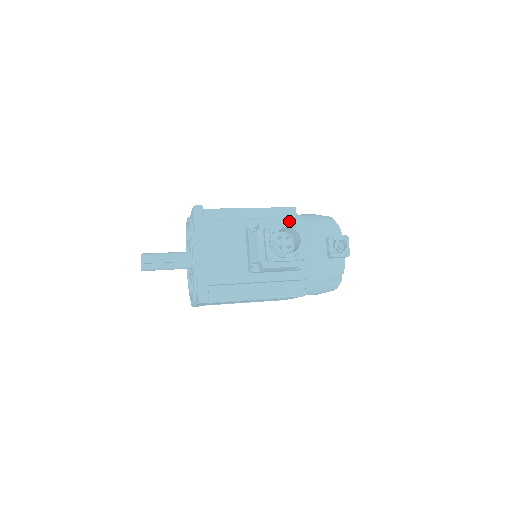
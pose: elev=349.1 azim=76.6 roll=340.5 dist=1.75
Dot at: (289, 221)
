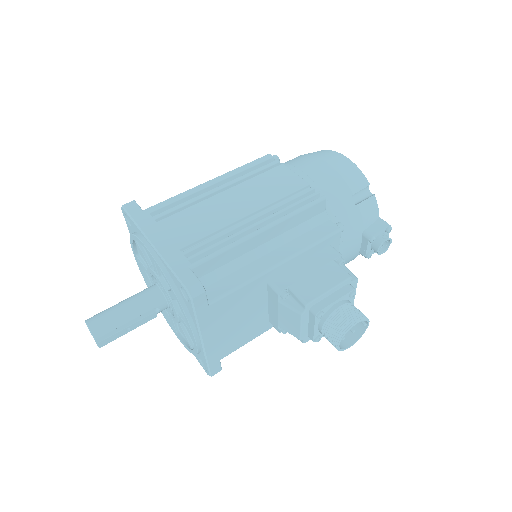
Dot at: (325, 242)
